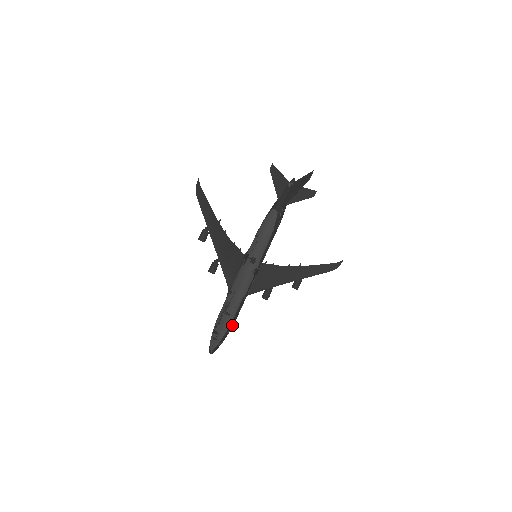
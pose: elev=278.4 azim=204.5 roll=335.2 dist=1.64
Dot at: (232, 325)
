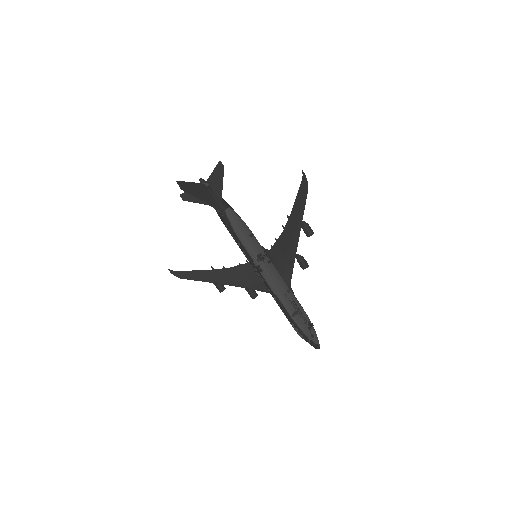
Dot at: (299, 322)
